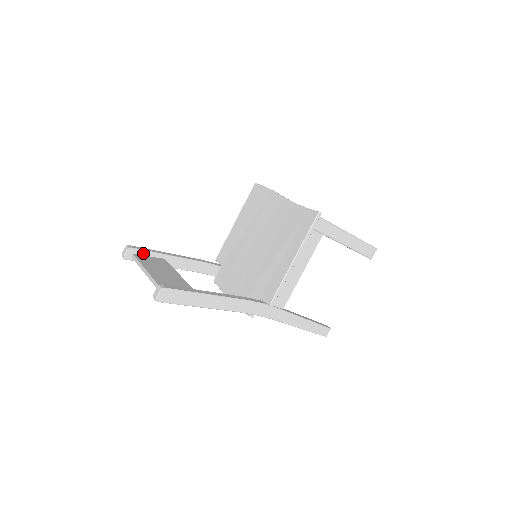
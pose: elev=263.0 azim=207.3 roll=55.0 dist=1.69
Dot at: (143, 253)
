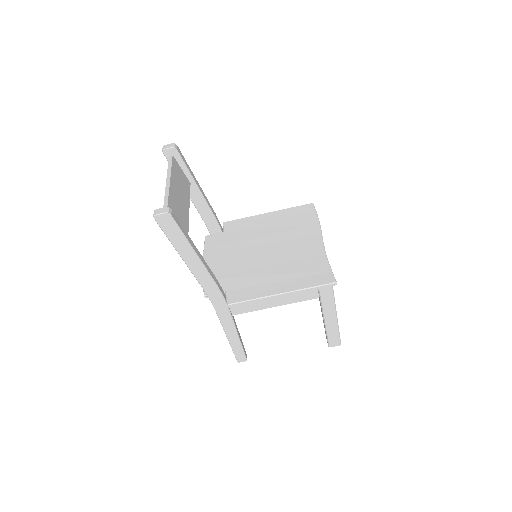
Dot at: (180, 162)
